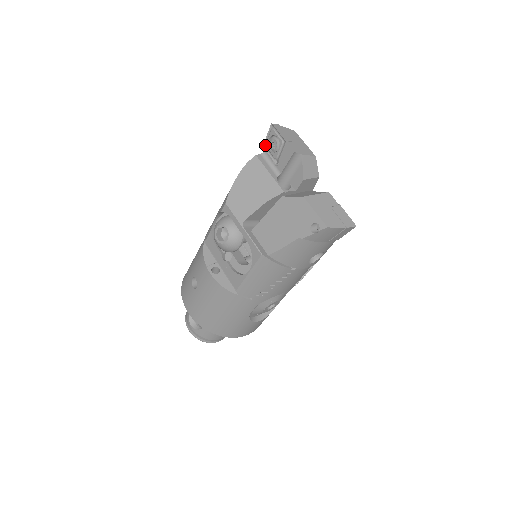
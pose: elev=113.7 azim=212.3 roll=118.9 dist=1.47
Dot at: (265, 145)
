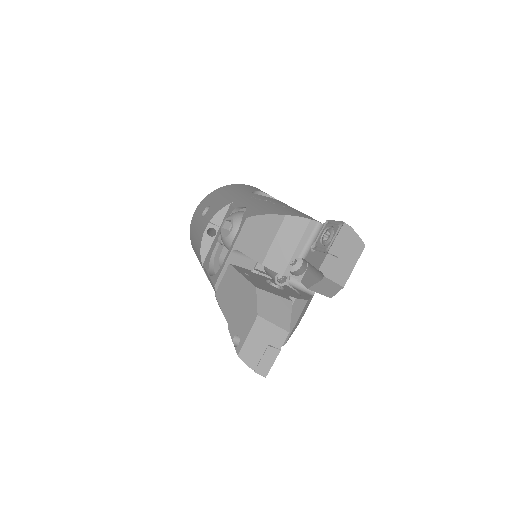
Dot at: (328, 222)
